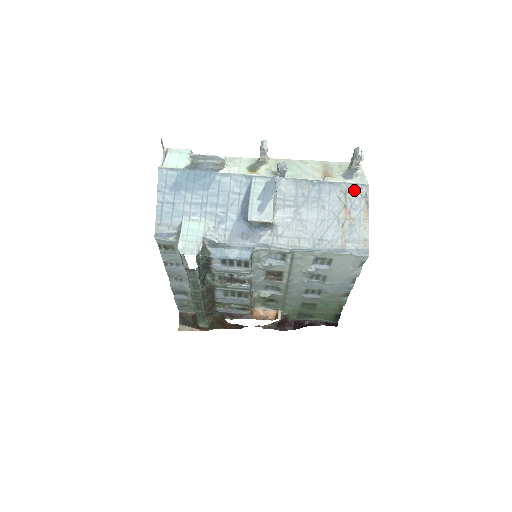
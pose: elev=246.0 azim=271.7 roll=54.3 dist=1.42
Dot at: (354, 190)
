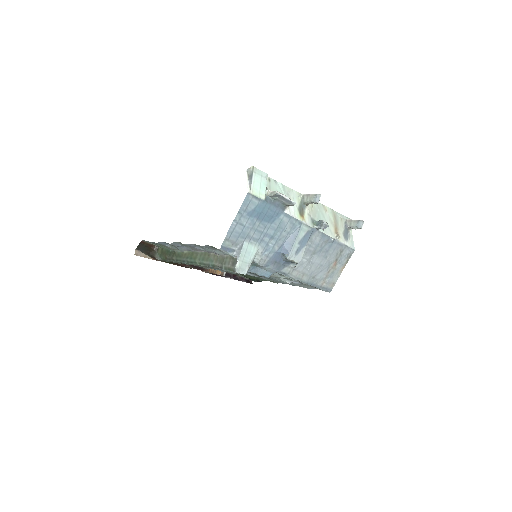
Dot at: (347, 251)
